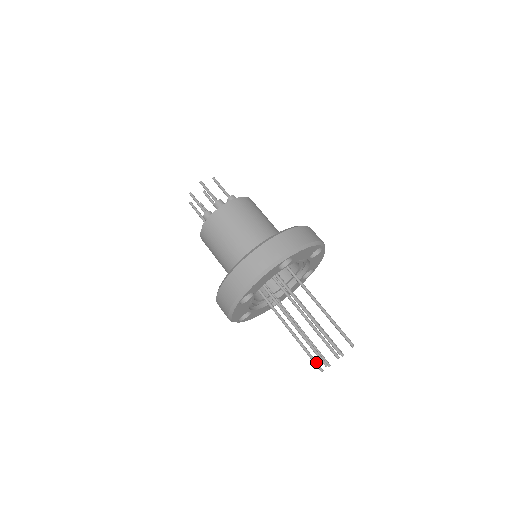
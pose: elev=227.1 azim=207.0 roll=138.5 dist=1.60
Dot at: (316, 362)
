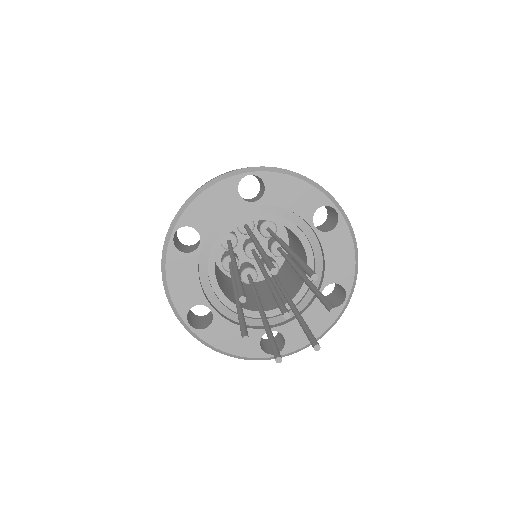
Dot at: (244, 327)
